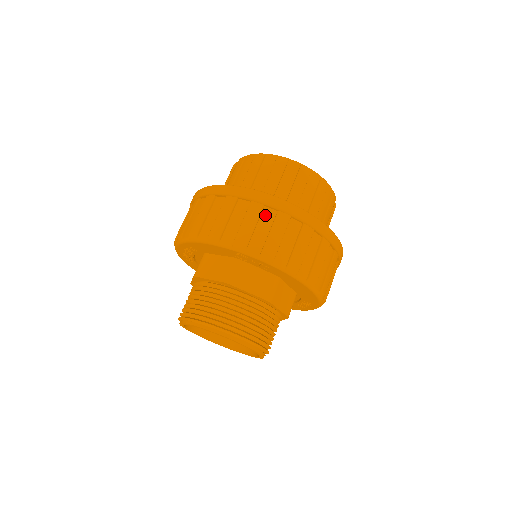
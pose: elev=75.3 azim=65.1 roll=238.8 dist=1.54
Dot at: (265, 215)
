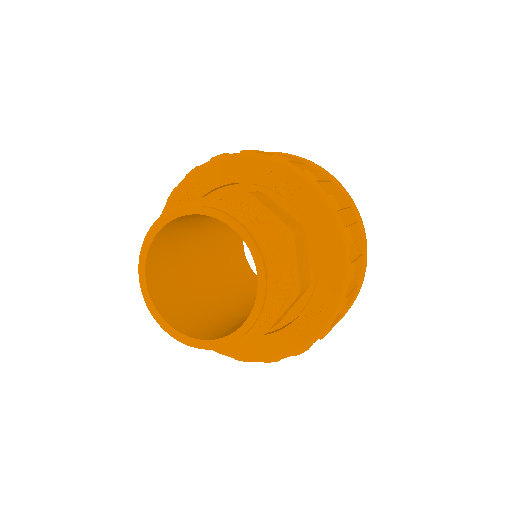
Dot at: (306, 166)
